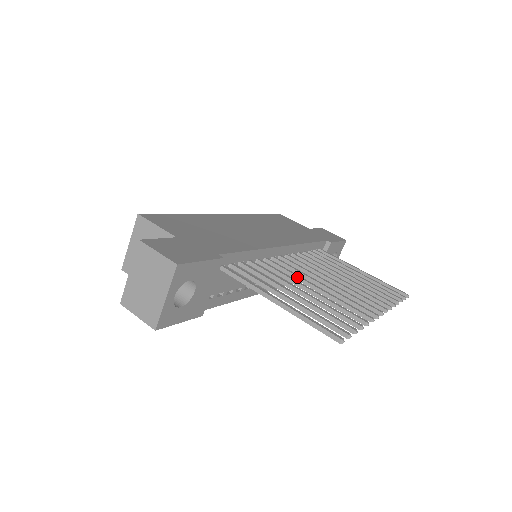
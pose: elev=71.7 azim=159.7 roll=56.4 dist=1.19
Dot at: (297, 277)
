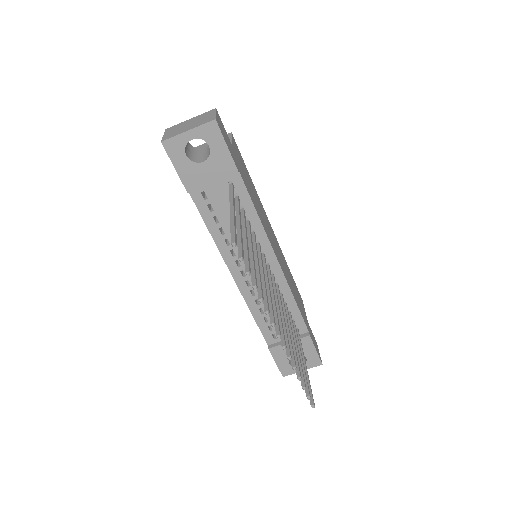
Dot at: (261, 261)
